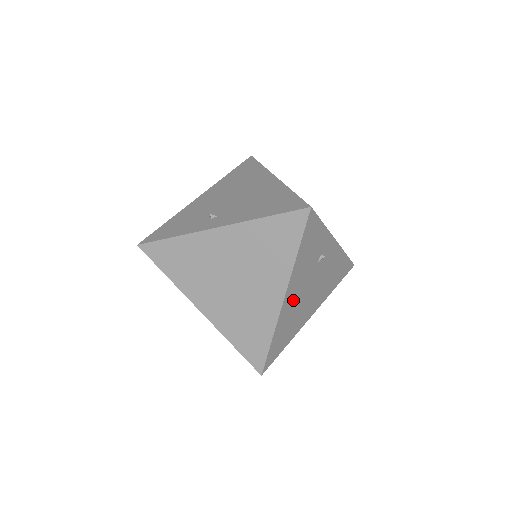
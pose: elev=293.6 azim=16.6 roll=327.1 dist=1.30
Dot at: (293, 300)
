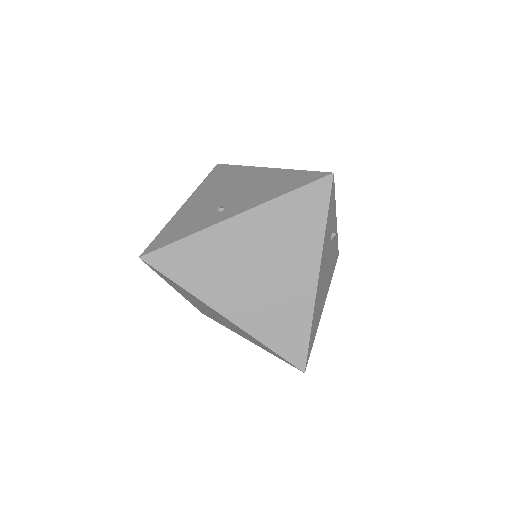
Dot at: (320, 282)
